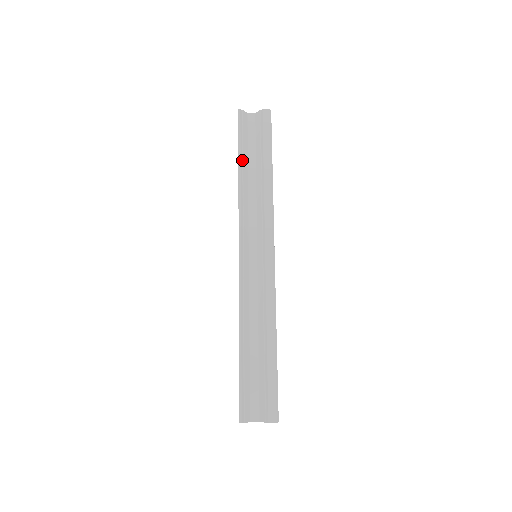
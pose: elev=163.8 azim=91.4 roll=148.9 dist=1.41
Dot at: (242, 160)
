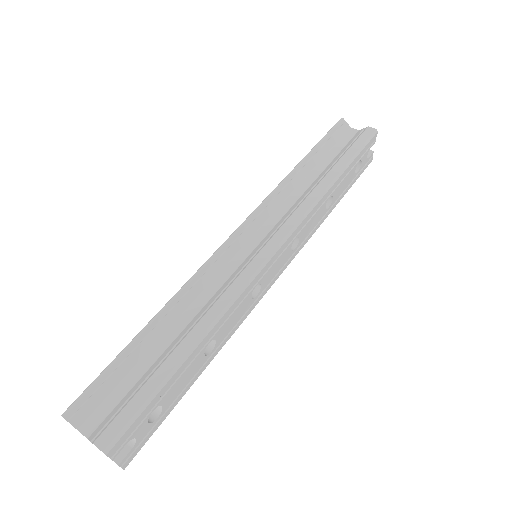
Dot at: (311, 157)
